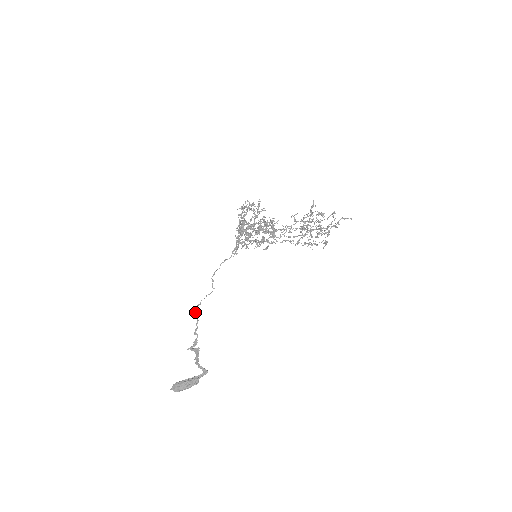
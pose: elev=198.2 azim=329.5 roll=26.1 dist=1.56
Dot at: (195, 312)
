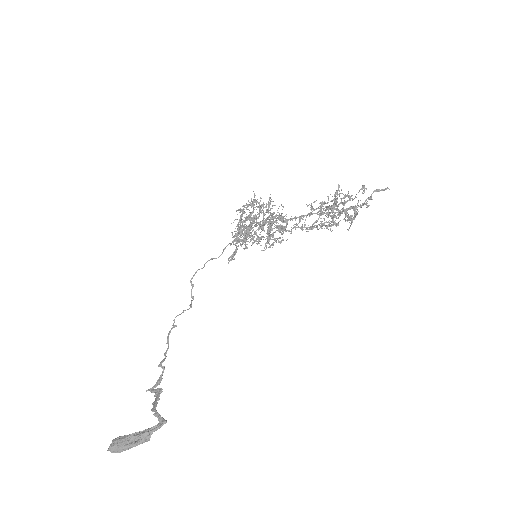
Dot at: (167, 337)
